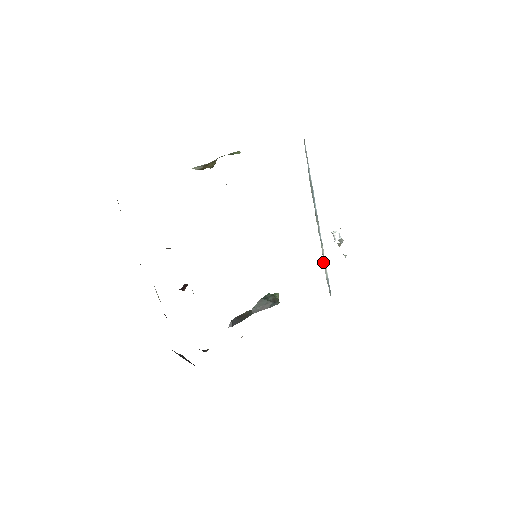
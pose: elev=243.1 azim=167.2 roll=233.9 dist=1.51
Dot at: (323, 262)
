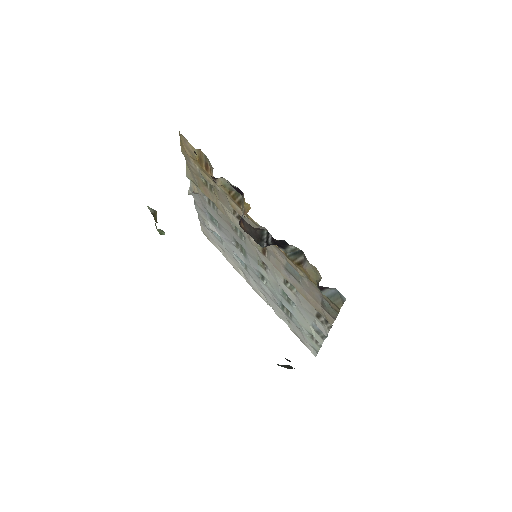
Dot at: occluded
